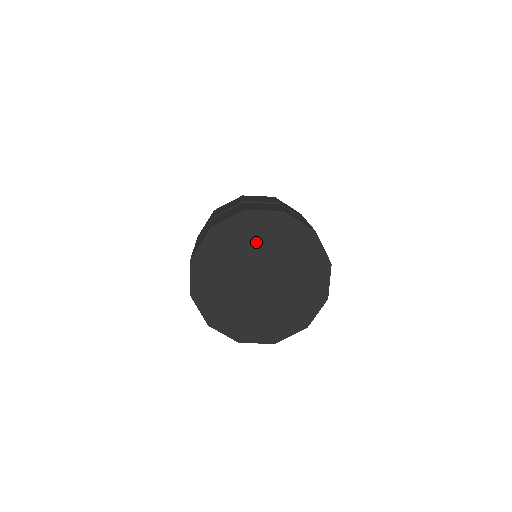
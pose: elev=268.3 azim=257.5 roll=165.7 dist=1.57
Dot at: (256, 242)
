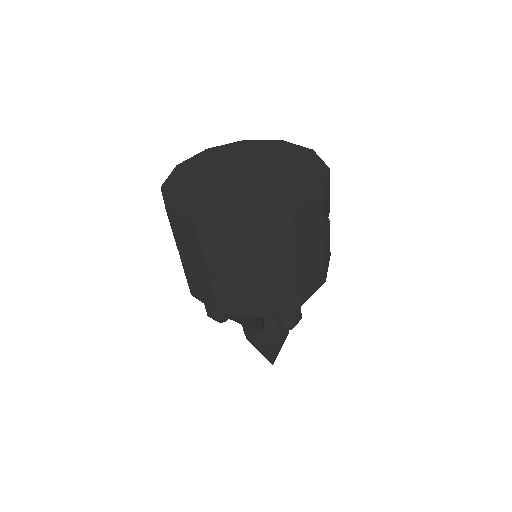
Dot at: (226, 160)
